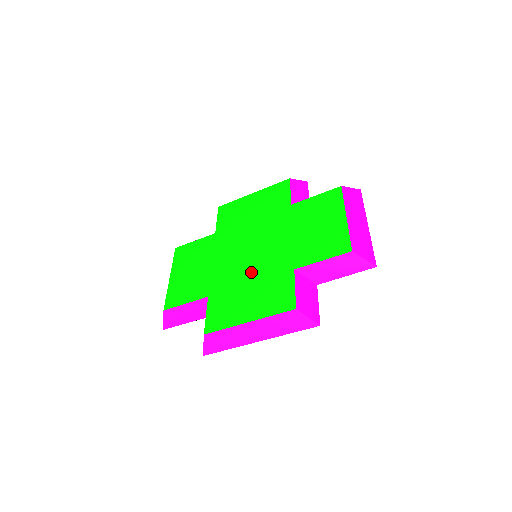
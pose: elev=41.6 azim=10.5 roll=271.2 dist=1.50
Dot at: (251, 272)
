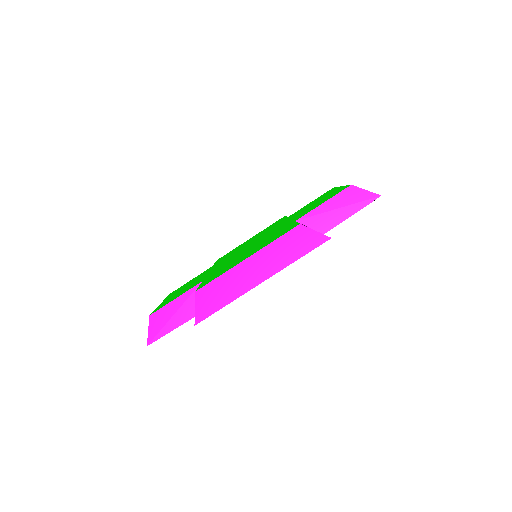
Dot at: (250, 248)
